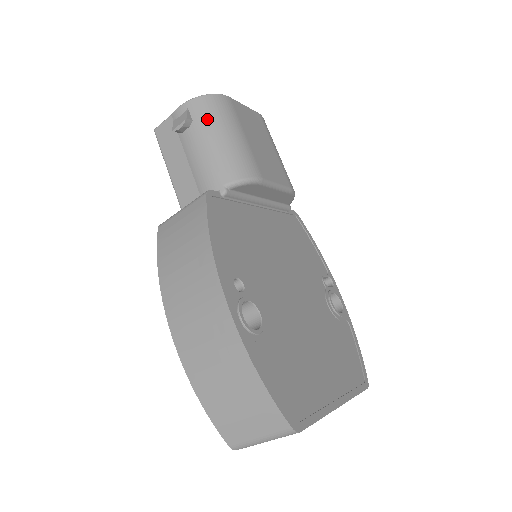
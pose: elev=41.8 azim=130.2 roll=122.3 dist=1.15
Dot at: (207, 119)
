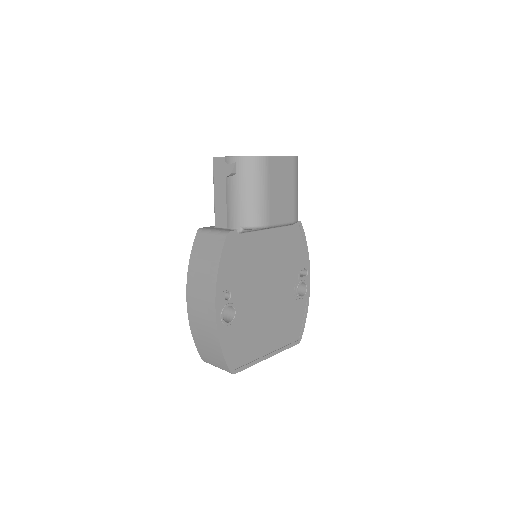
Dot at: (245, 176)
